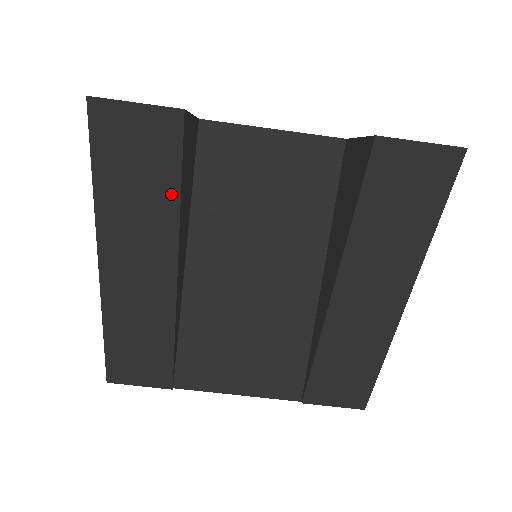
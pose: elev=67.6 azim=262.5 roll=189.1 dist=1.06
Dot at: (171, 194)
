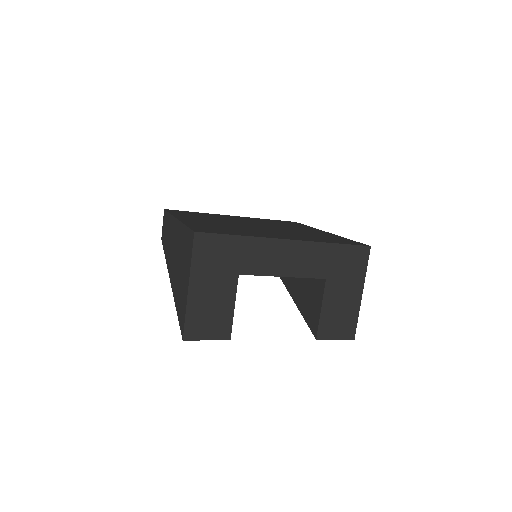
Dot at: occluded
